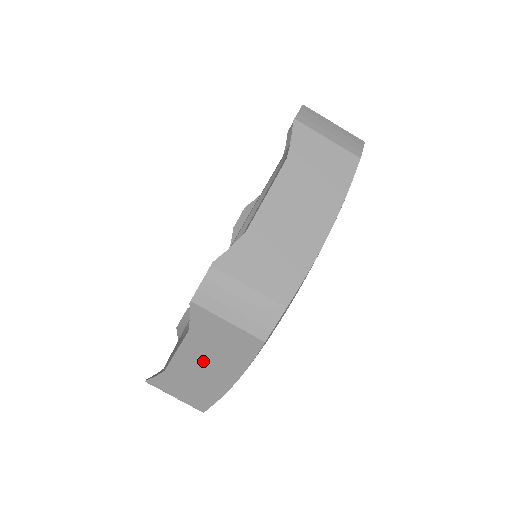
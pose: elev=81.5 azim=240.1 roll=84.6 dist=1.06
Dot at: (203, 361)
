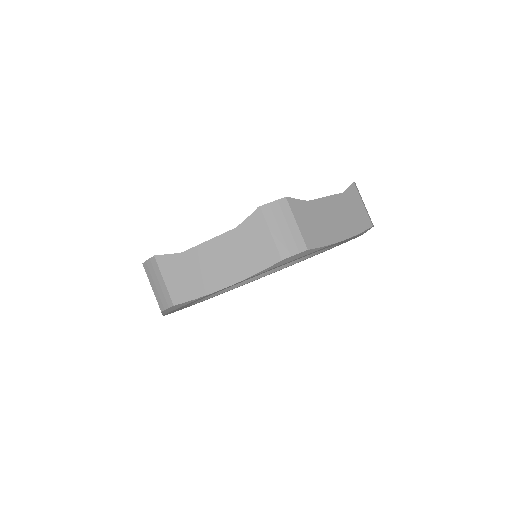
Dot at: occluded
